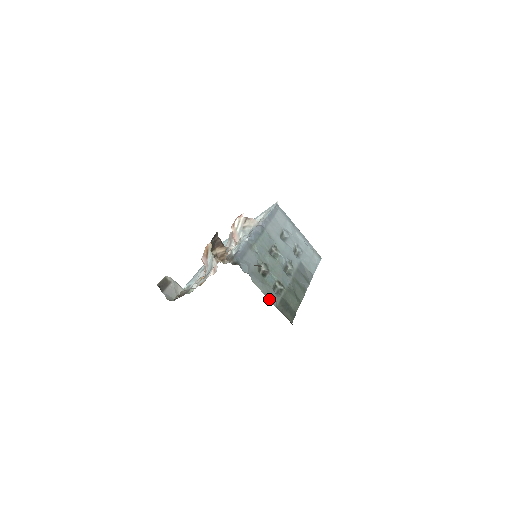
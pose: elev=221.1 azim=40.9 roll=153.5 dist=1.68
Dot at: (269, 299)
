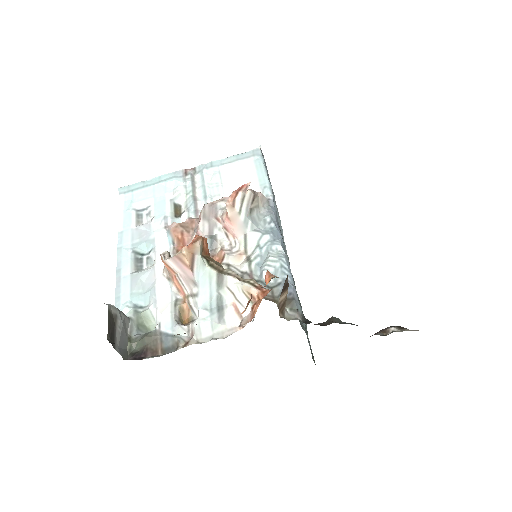
Dot at: (310, 349)
